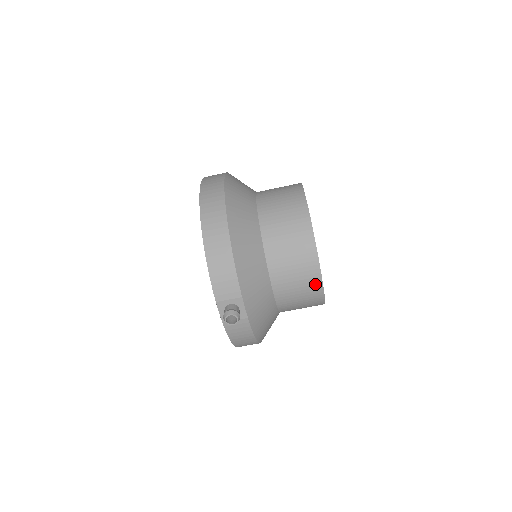
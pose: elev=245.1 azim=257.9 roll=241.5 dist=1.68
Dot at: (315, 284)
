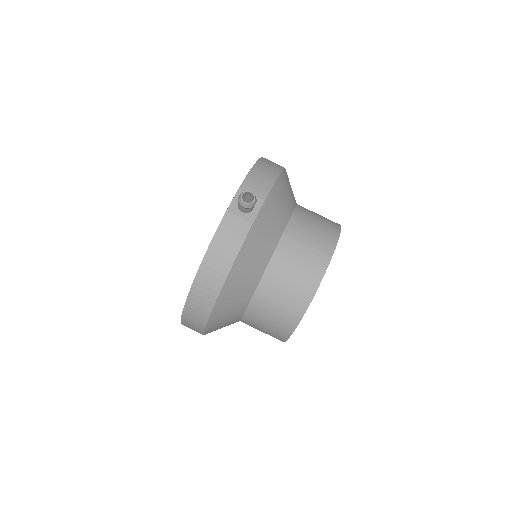
Dot at: (319, 265)
